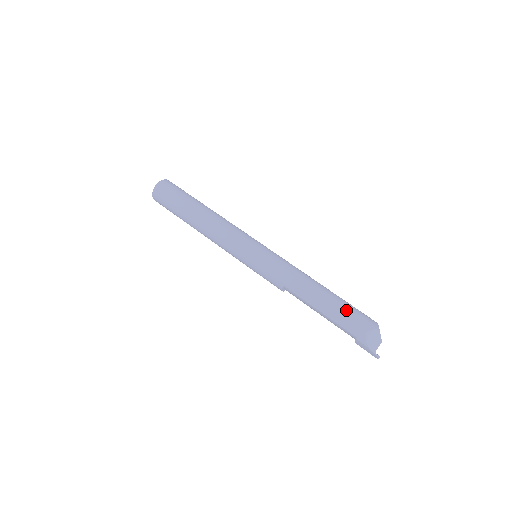
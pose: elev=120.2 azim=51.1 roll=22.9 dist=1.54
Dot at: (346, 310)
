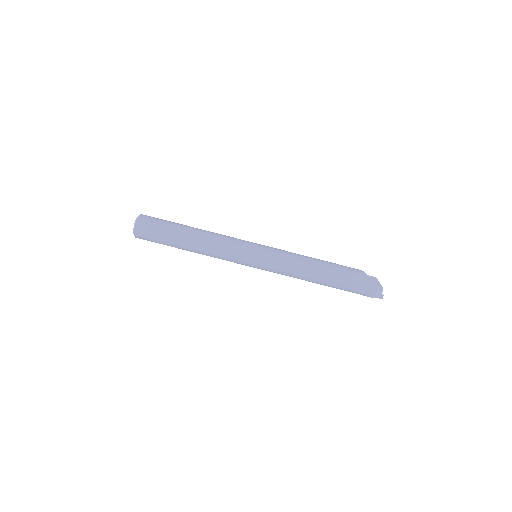
Dot at: (348, 283)
